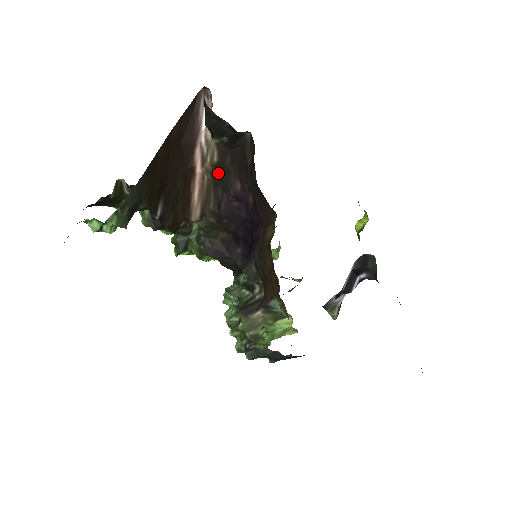
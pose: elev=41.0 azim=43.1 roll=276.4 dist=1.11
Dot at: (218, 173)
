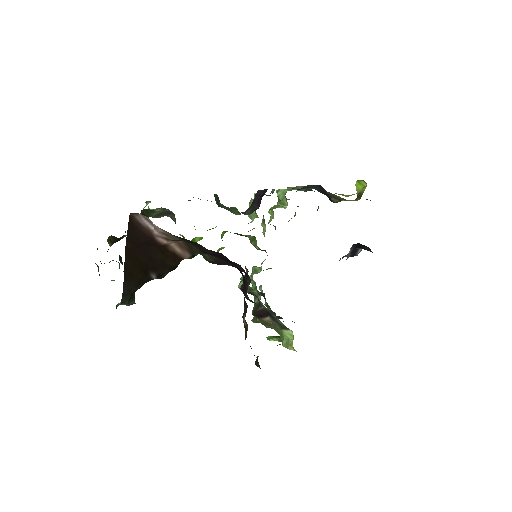
Dot at: occluded
